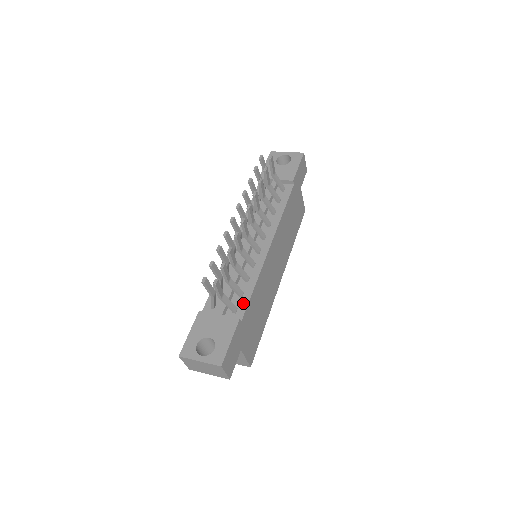
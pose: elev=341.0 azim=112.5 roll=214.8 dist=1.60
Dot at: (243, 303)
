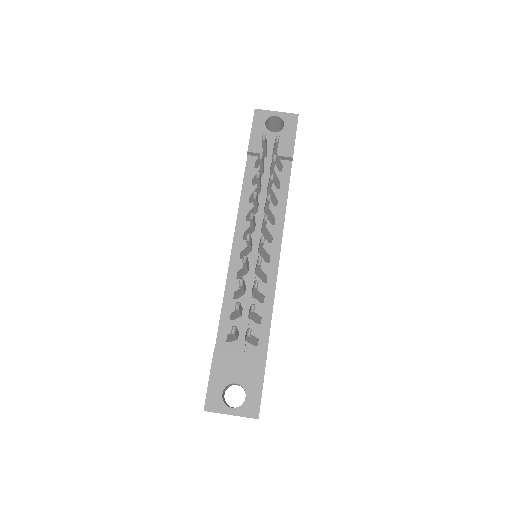
Dot at: (264, 332)
